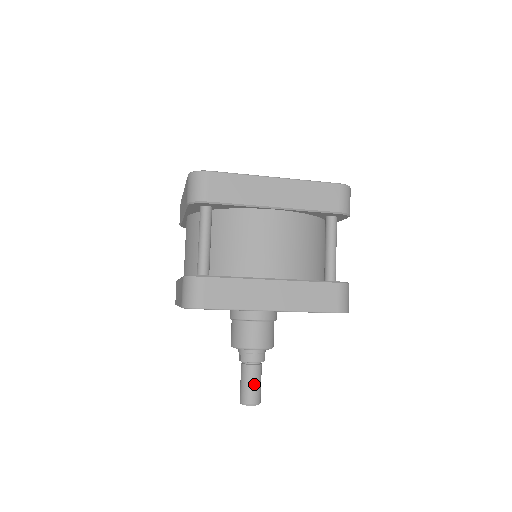
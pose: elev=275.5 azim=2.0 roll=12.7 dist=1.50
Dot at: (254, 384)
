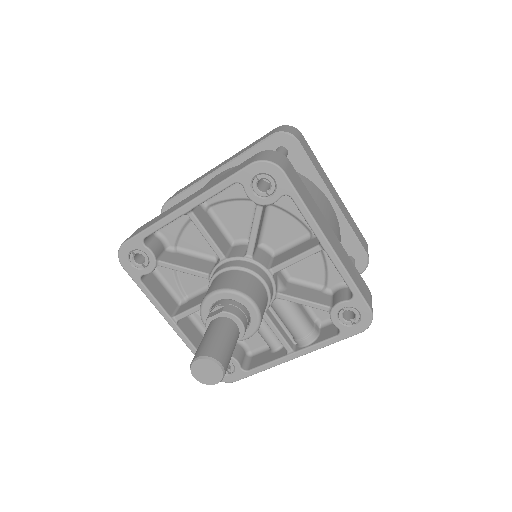
Dot at: (231, 344)
